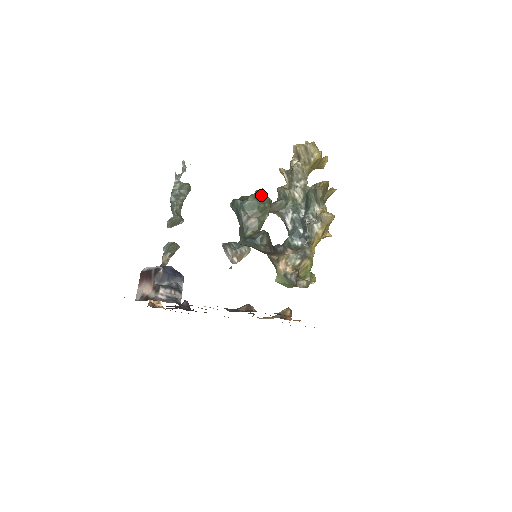
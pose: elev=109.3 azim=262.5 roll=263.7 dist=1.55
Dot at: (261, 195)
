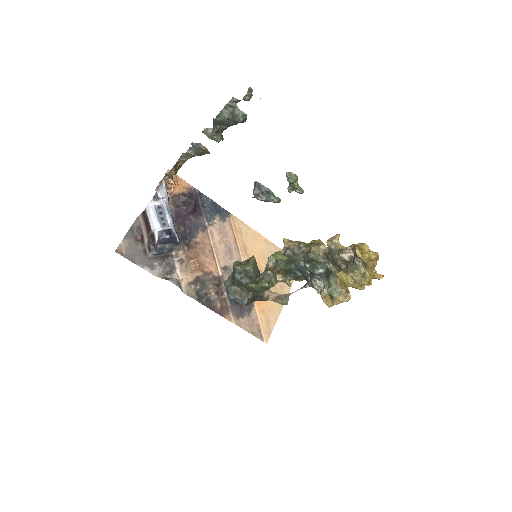
Dot at: (264, 285)
